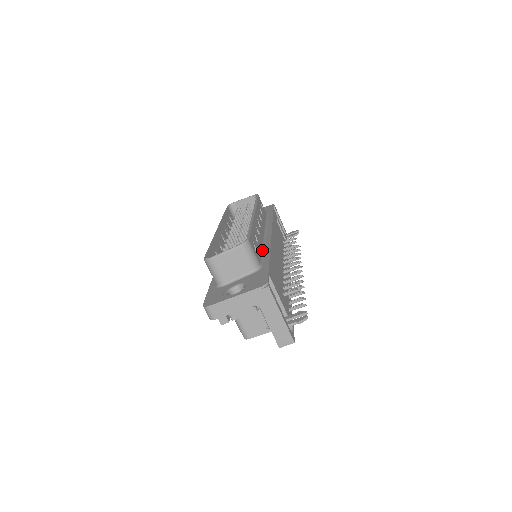
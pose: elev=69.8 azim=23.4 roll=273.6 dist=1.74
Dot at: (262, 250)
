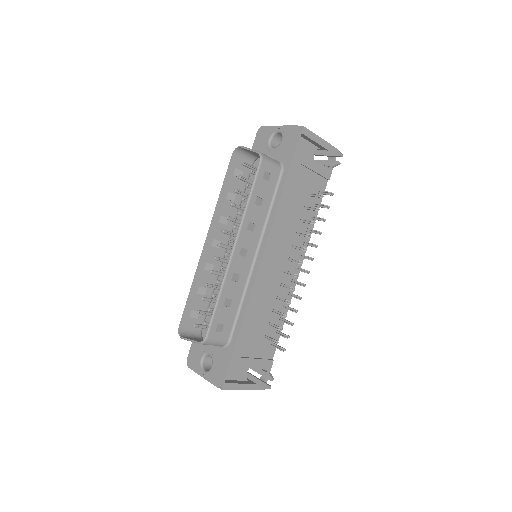
Dot at: (240, 302)
